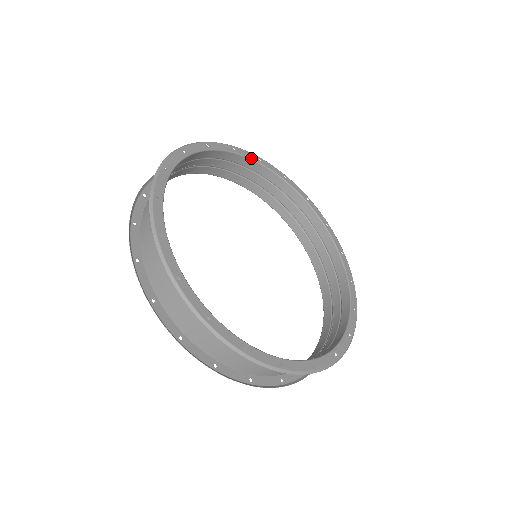
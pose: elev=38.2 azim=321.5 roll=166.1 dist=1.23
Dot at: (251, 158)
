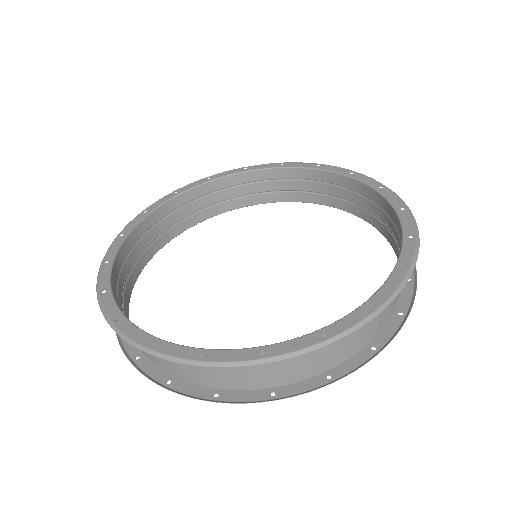
Dot at: (337, 172)
